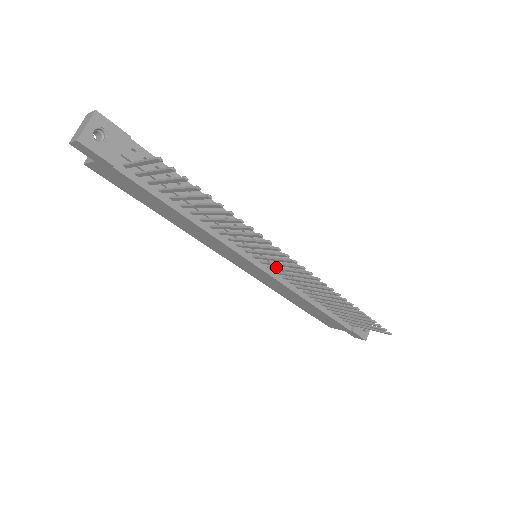
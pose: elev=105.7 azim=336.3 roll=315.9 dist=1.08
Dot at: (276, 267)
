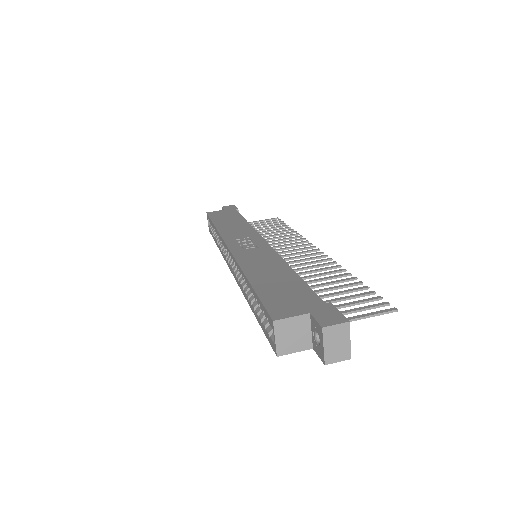
Dot at: occluded
